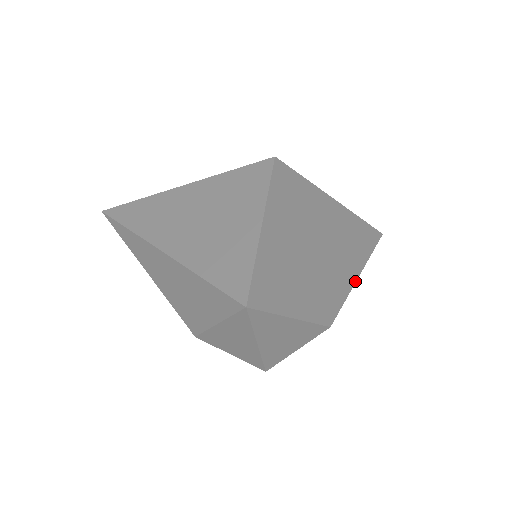
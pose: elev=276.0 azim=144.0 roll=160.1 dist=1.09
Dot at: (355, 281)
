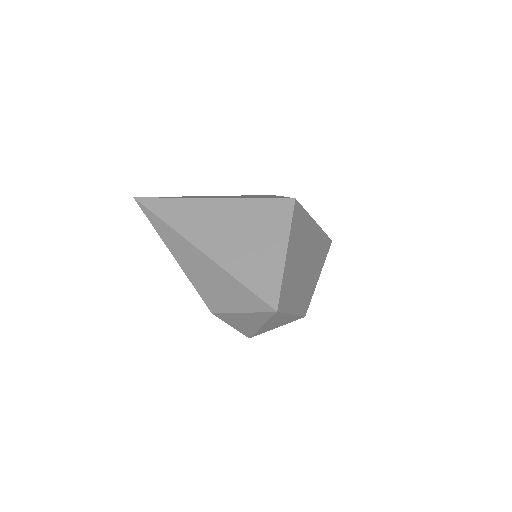
Dot at: (317, 281)
